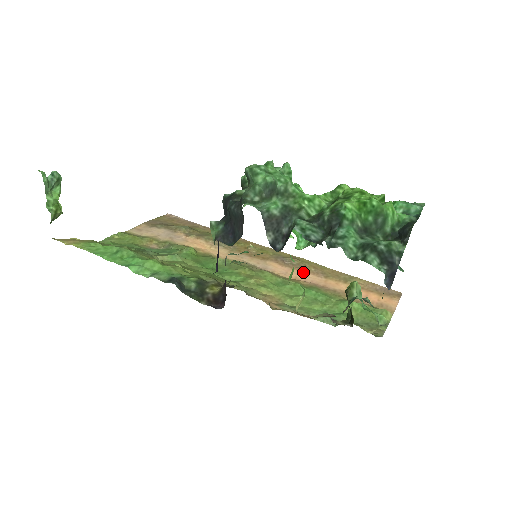
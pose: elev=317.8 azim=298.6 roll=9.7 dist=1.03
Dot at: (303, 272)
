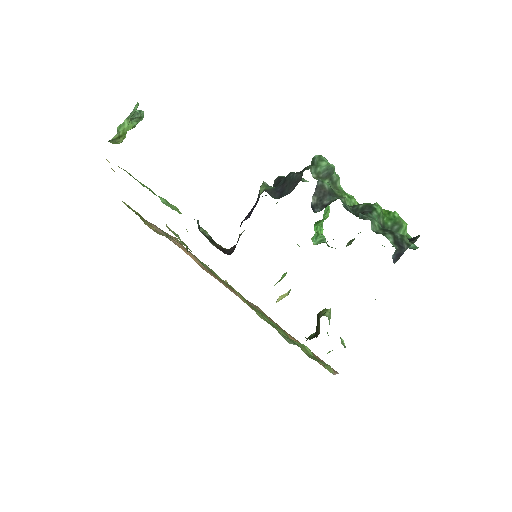
Dot at: occluded
